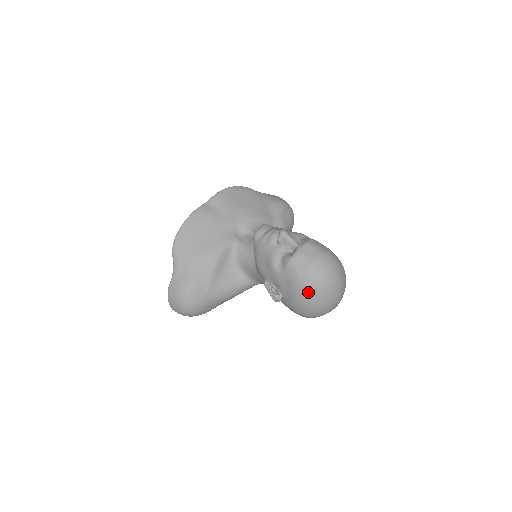
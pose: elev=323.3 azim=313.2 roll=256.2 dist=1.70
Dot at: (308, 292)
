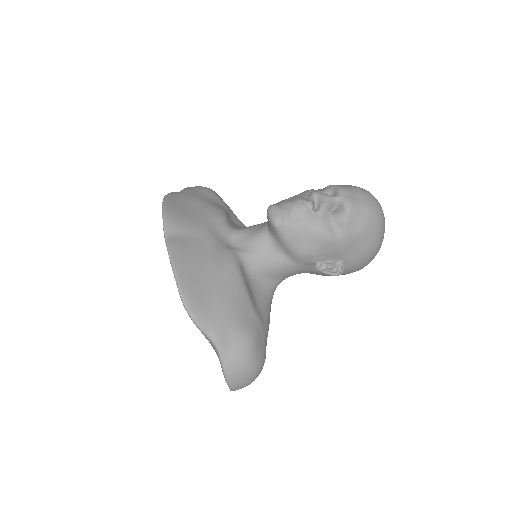
Dot at: (377, 235)
